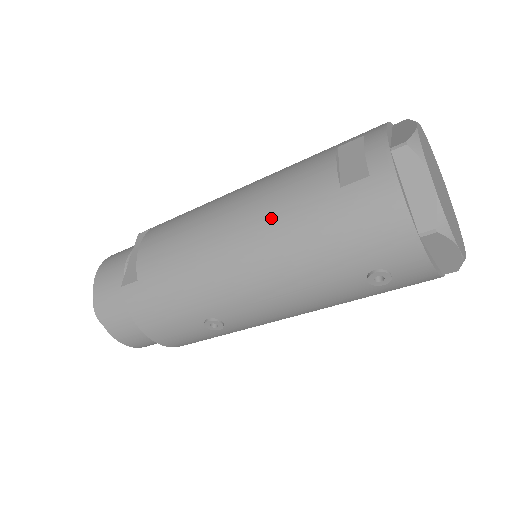
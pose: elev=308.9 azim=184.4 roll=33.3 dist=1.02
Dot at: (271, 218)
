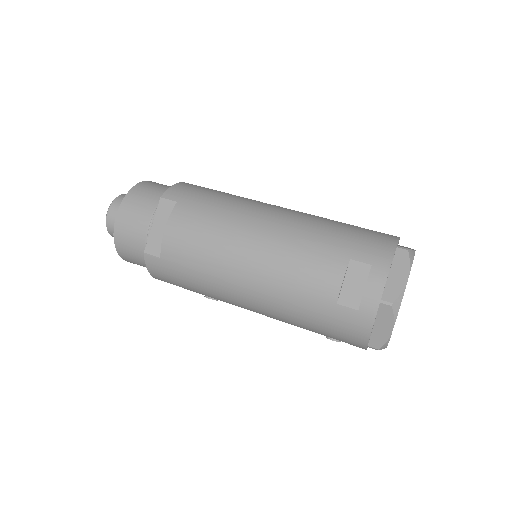
Dot at: (281, 289)
